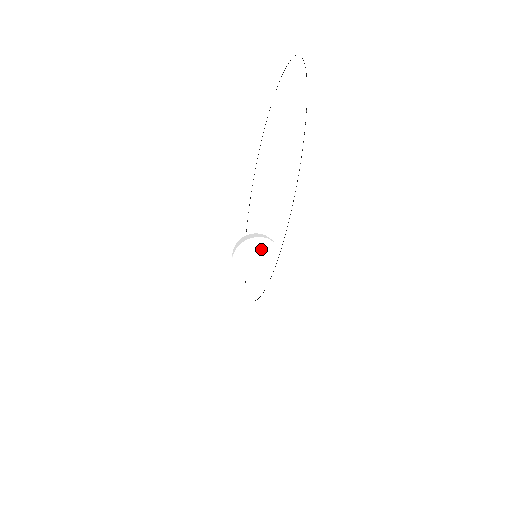
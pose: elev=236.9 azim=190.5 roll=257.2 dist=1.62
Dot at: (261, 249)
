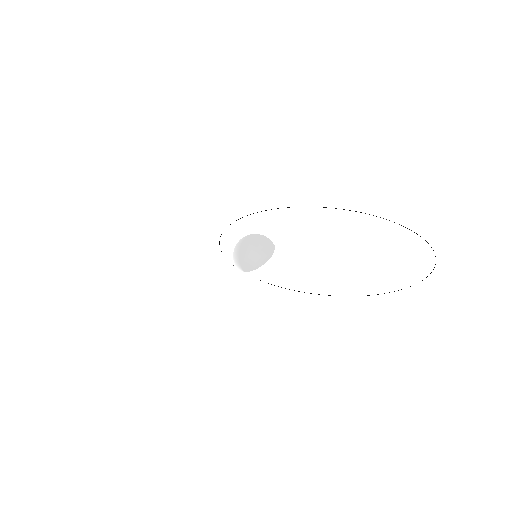
Dot at: (274, 266)
